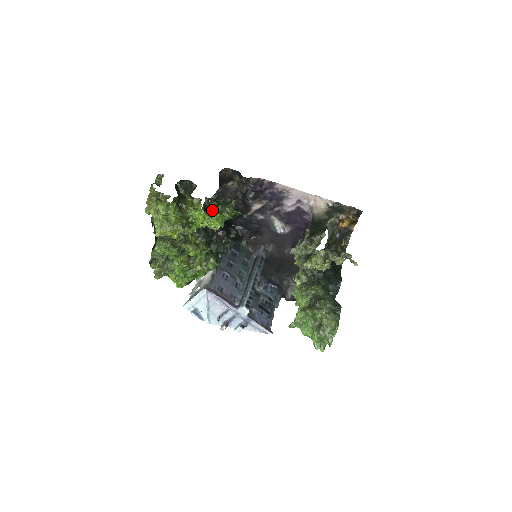
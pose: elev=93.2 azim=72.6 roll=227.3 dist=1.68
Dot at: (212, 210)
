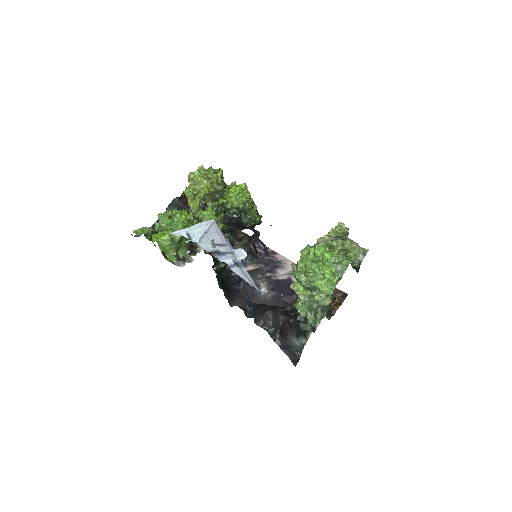
Dot at: occluded
